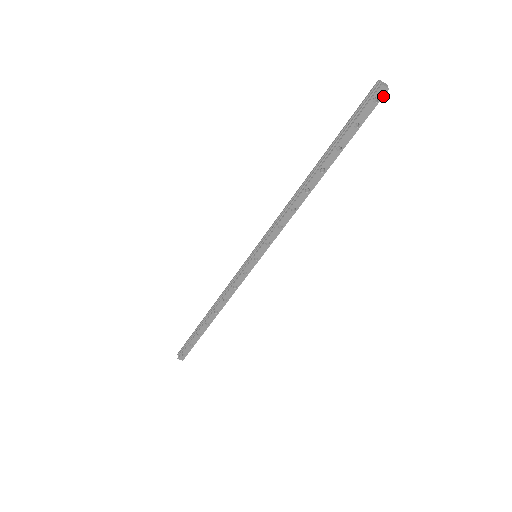
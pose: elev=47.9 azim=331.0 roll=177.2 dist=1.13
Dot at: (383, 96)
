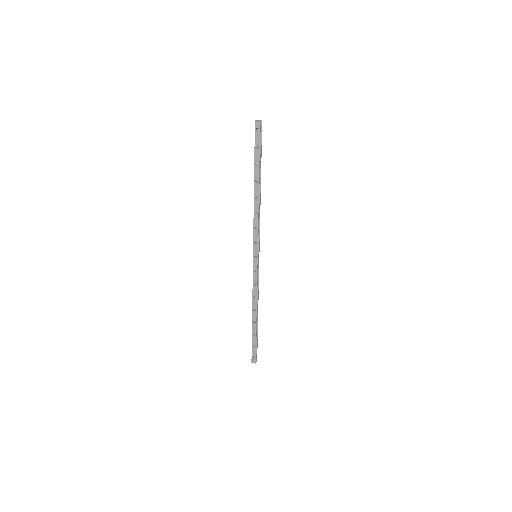
Dot at: (260, 126)
